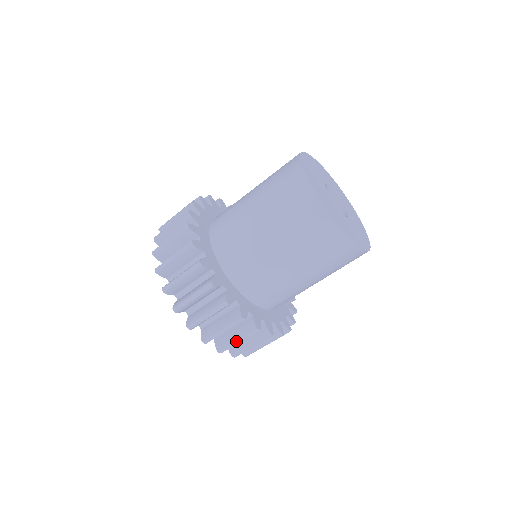
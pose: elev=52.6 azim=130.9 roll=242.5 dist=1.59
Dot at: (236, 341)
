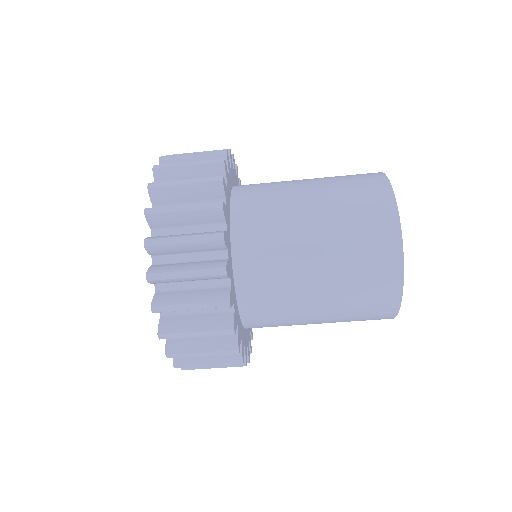
Dot at: (193, 332)
